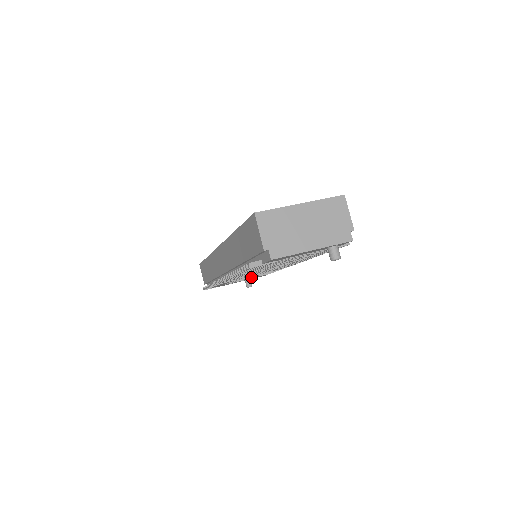
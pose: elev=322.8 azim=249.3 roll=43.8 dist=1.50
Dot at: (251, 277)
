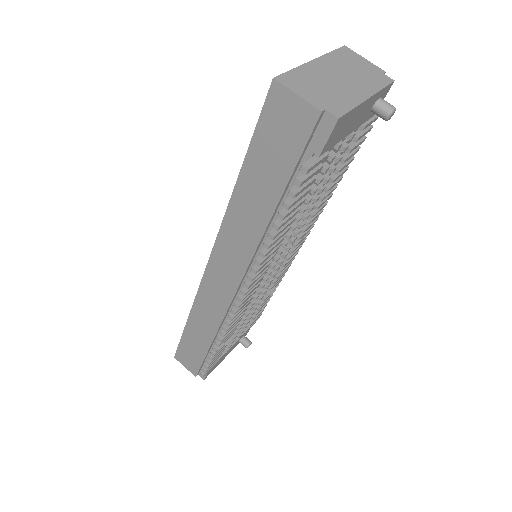
Dot at: (253, 313)
